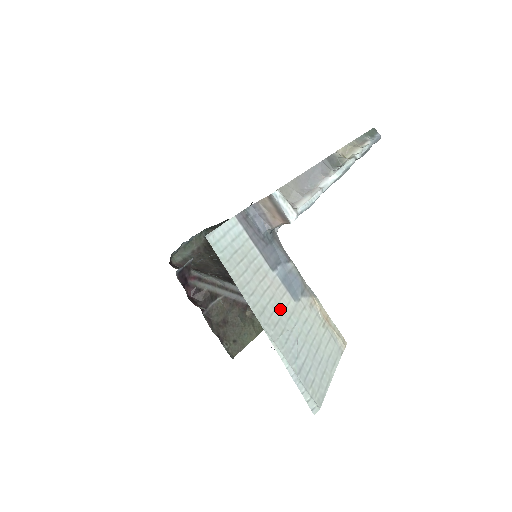
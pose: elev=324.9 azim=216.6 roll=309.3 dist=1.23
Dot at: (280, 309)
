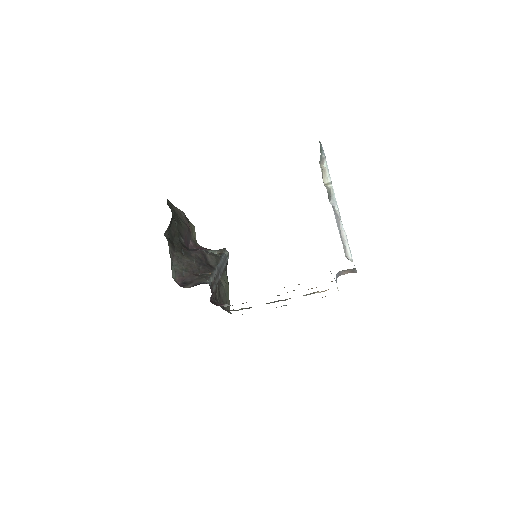
Dot at: occluded
